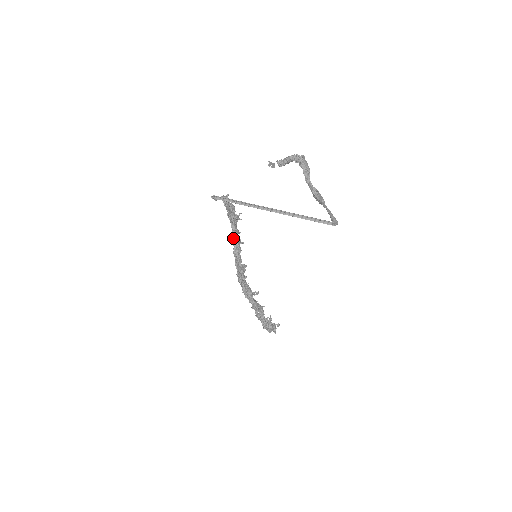
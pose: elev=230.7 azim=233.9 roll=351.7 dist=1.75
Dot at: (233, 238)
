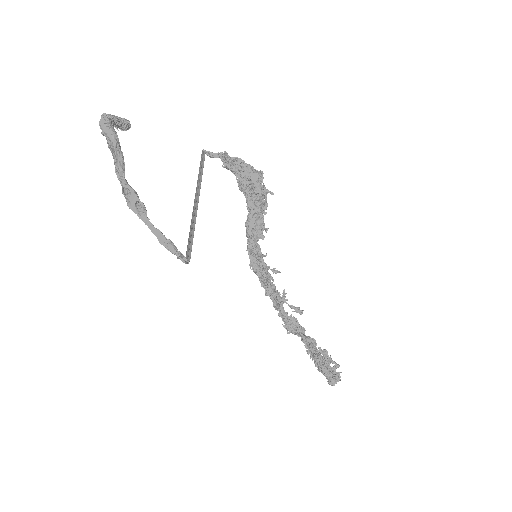
Dot at: (250, 217)
